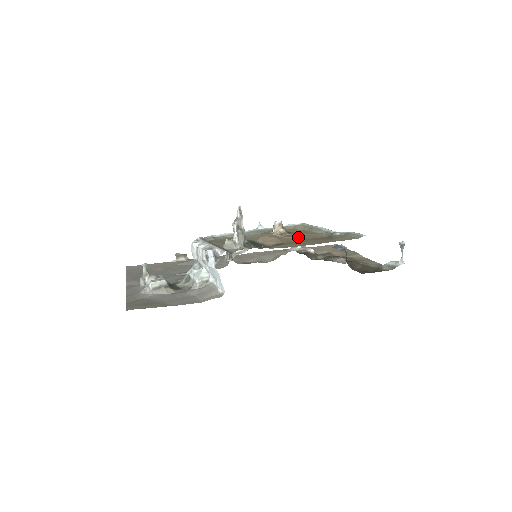
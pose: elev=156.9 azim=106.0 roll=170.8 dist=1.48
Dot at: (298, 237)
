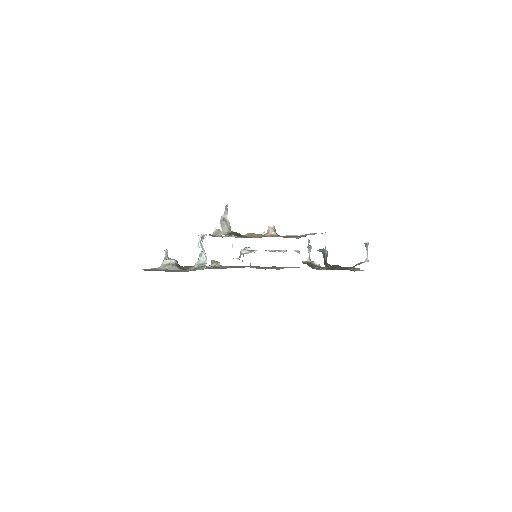
Dot at: (281, 236)
